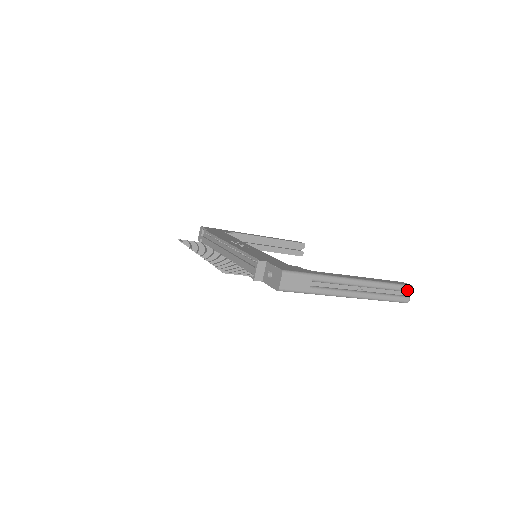
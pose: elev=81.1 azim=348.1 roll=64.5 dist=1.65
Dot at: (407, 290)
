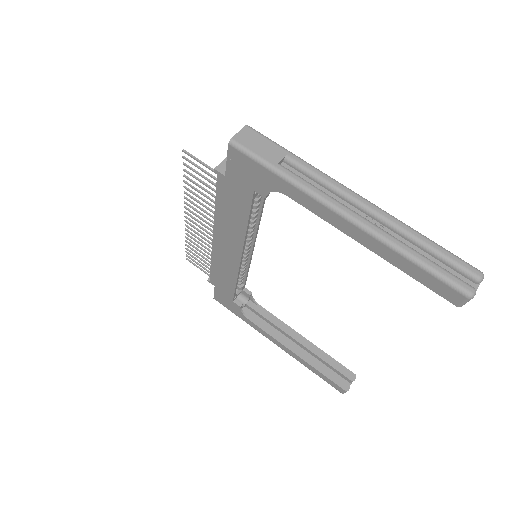
Dot at: (469, 270)
